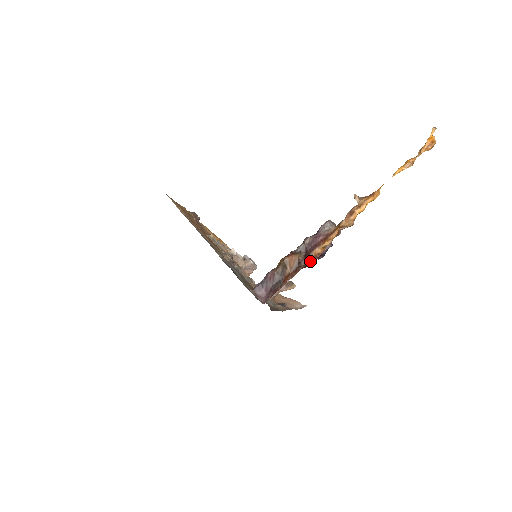
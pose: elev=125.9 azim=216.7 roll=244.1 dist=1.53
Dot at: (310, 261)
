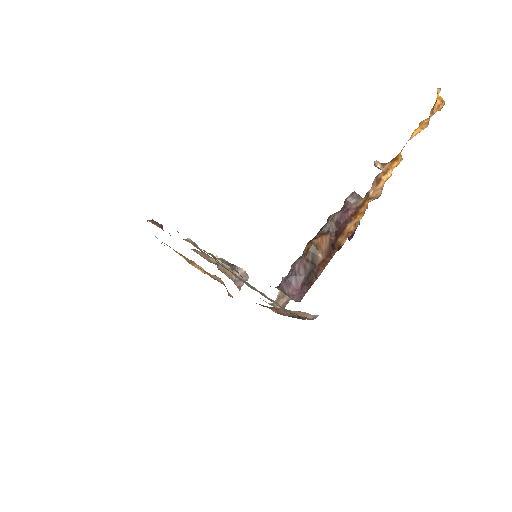
Dot at: (344, 241)
